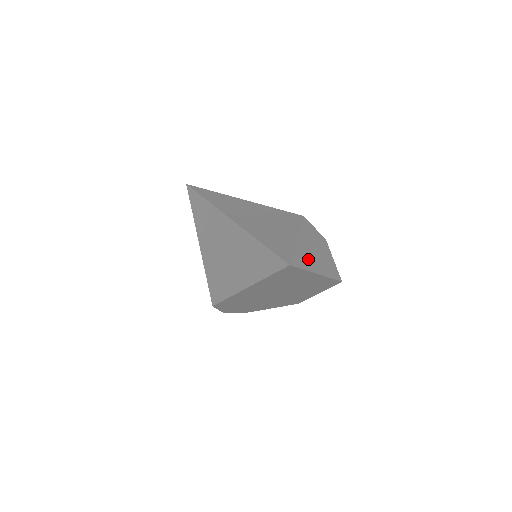
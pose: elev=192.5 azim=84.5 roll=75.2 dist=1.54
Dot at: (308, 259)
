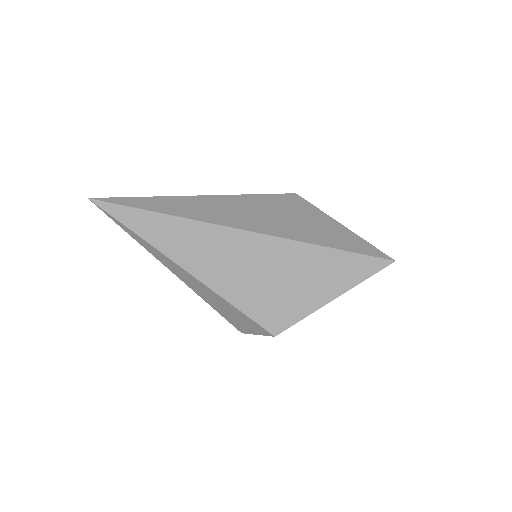
Dot at: occluded
